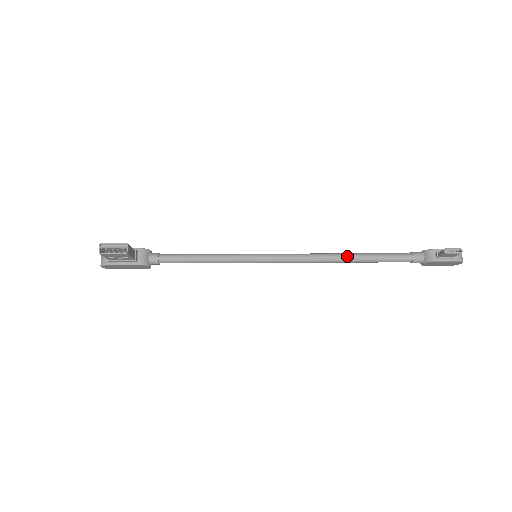
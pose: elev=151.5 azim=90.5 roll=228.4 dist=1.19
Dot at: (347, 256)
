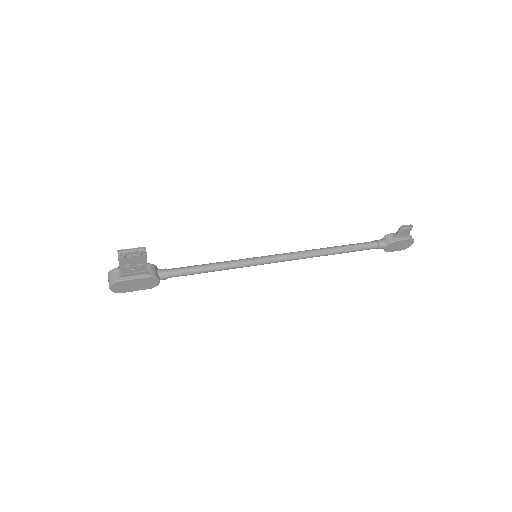
Dot at: (329, 248)
